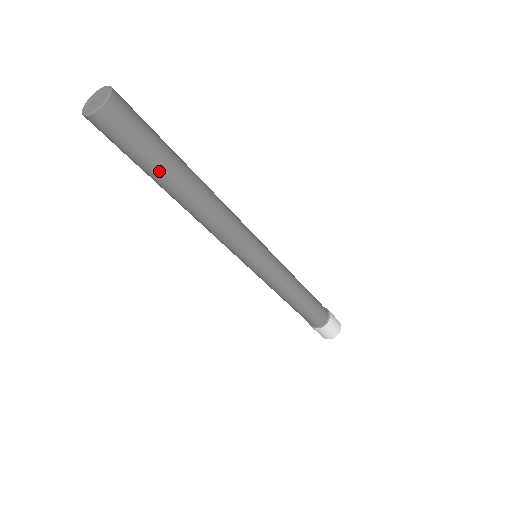
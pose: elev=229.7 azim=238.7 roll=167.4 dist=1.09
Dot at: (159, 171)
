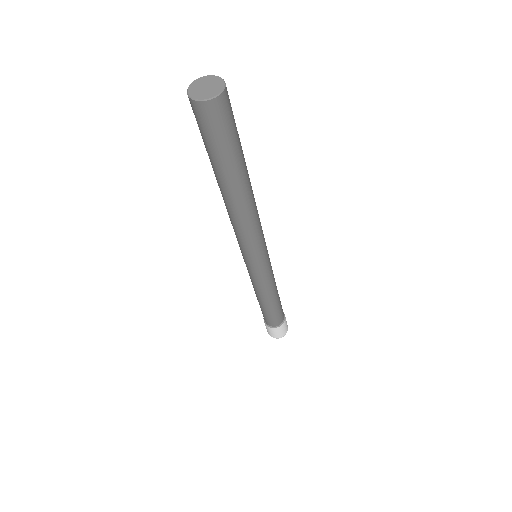
Dot at: (225, 167)
